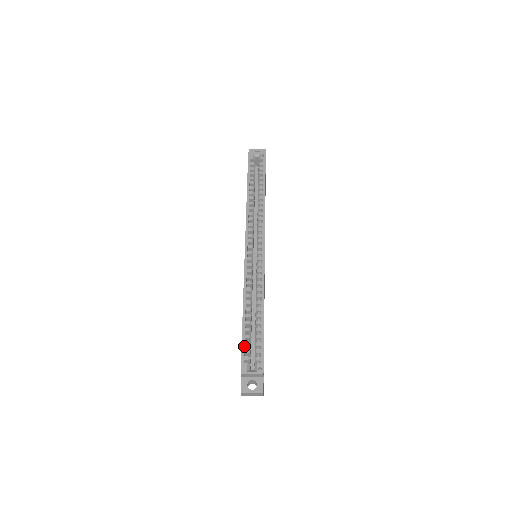
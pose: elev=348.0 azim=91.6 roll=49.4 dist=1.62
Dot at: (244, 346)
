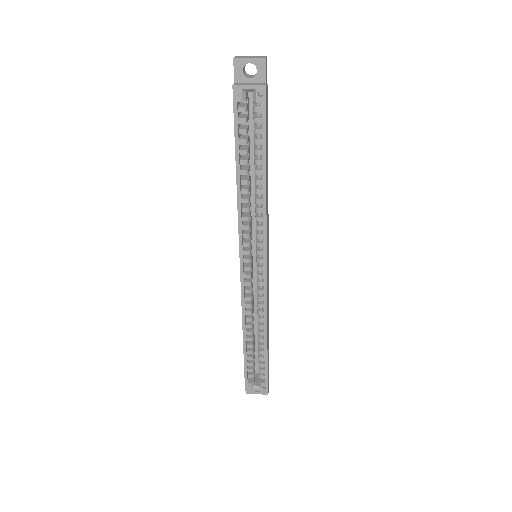
Dot at: (247, 366)
